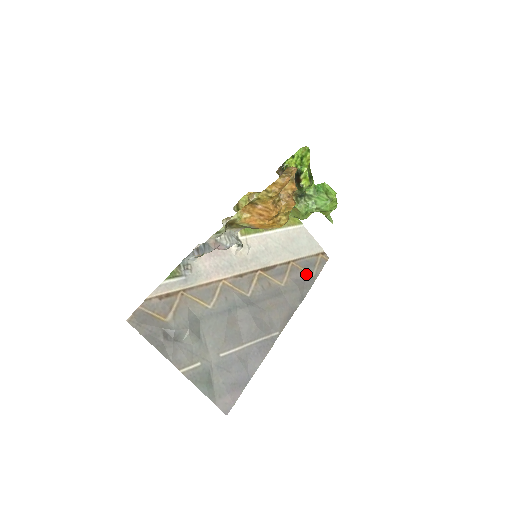
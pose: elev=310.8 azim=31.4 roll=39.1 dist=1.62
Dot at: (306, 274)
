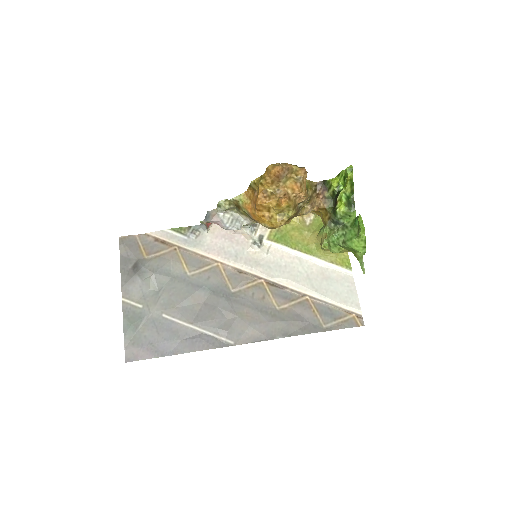
Dot at: (316, 319)
